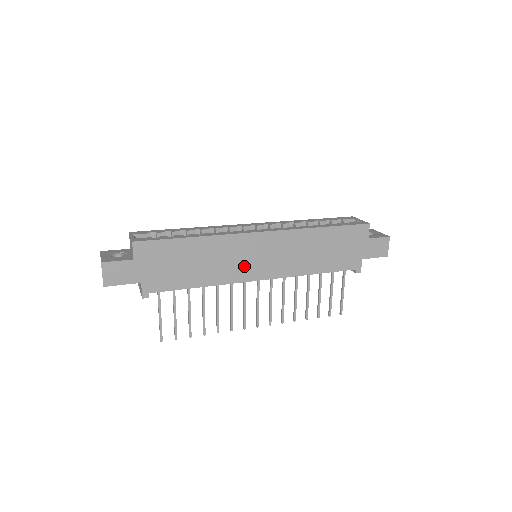
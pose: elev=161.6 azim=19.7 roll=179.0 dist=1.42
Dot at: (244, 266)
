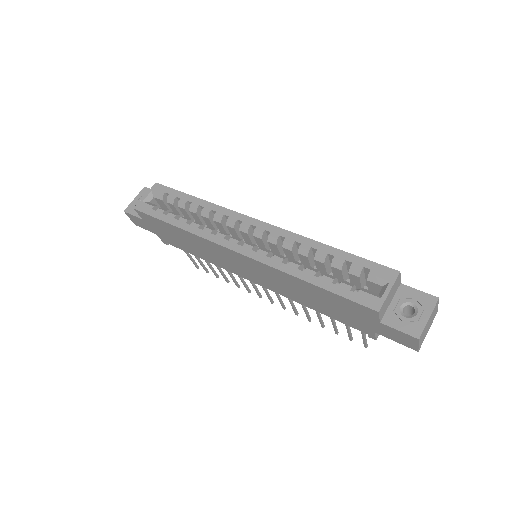
Dot at: (231, 265)
